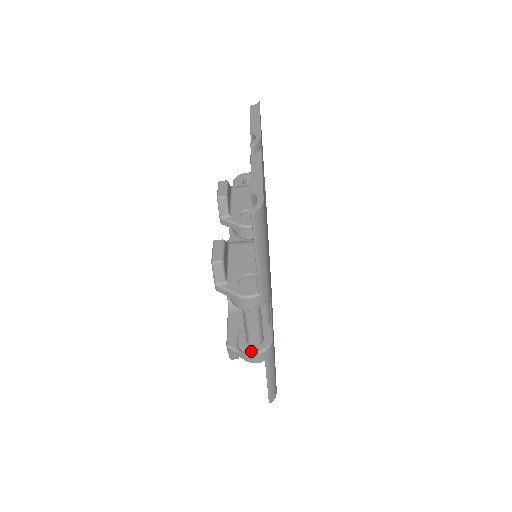
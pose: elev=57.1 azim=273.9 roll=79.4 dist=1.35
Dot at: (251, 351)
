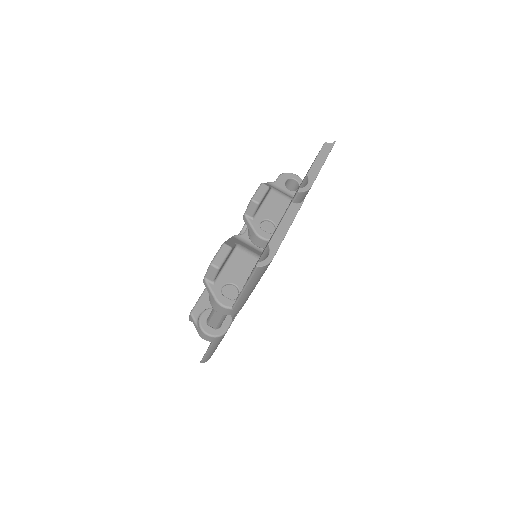
Dot at: (205, 331)
